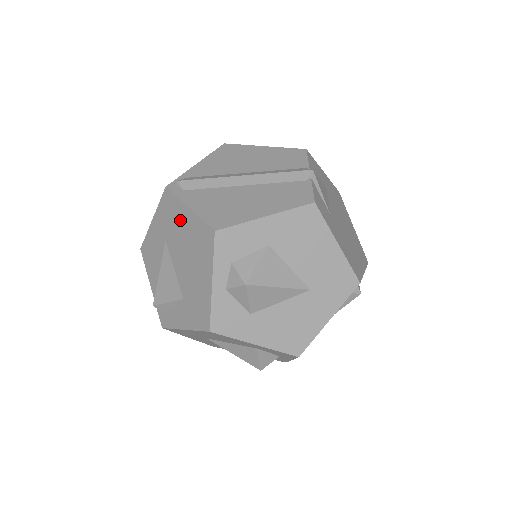
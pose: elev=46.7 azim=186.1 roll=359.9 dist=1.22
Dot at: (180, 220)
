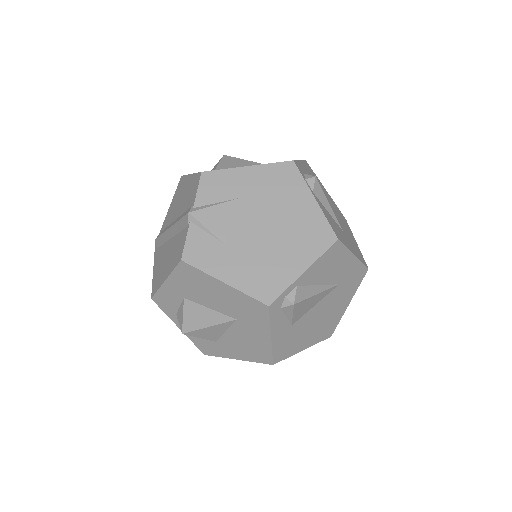
Dot at: occluded
